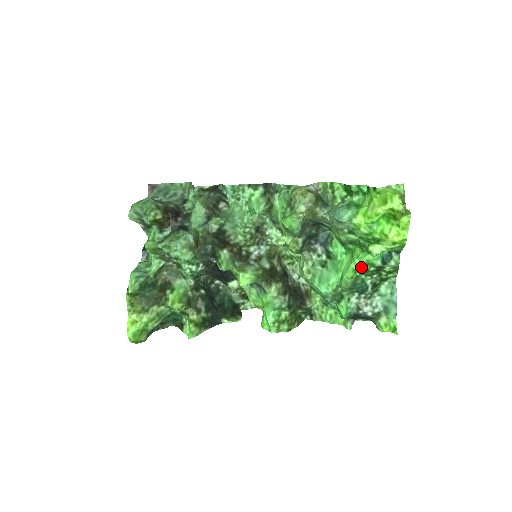
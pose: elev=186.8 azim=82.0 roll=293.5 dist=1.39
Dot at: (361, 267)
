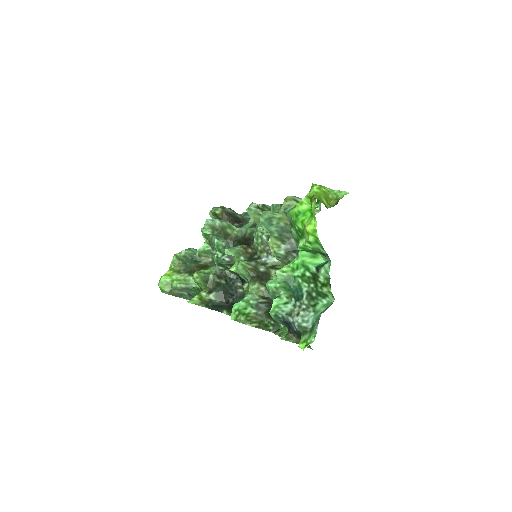
Dot at: (298, 267)
